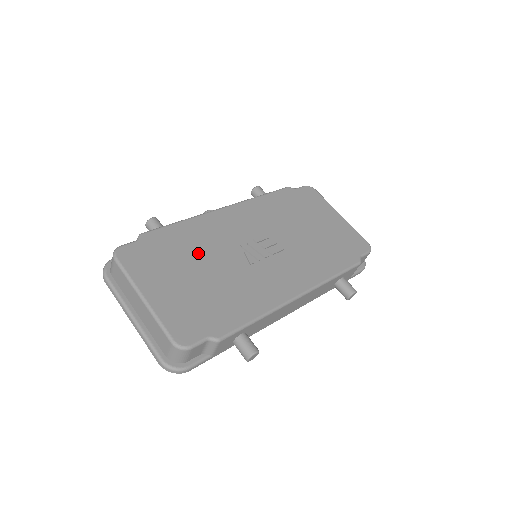
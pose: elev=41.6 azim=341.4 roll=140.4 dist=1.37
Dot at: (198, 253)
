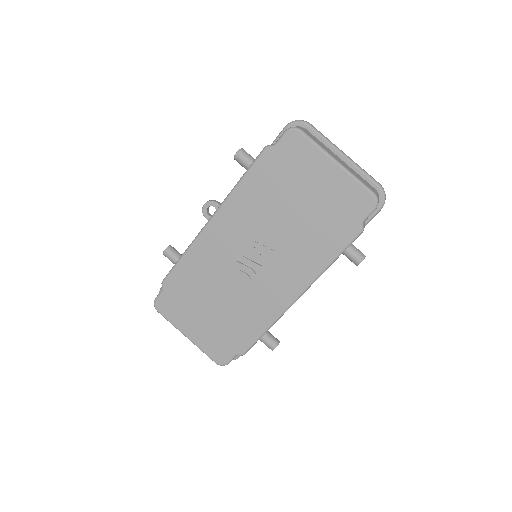
Dot at: (206, 286)
